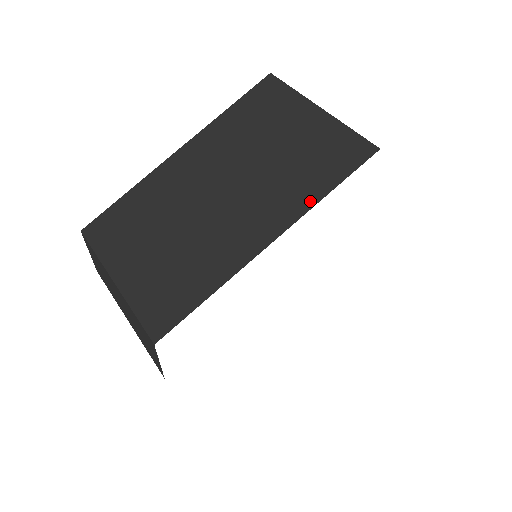
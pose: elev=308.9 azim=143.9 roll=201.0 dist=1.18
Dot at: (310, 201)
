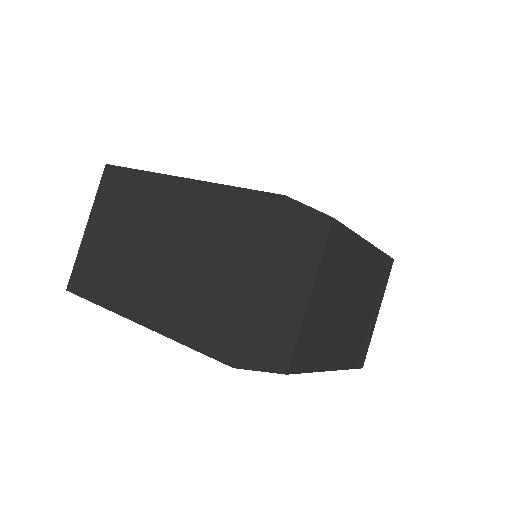
Dot at: (174, 333)
